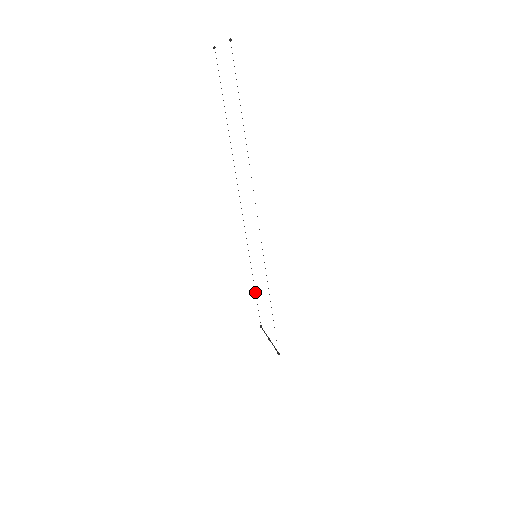
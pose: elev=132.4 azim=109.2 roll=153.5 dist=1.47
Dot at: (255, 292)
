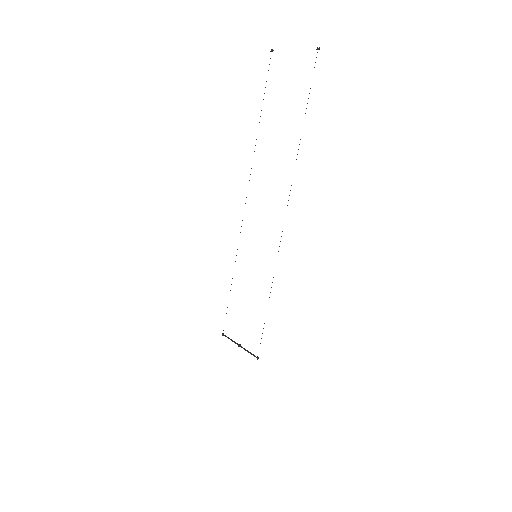
Dot at: occluded
